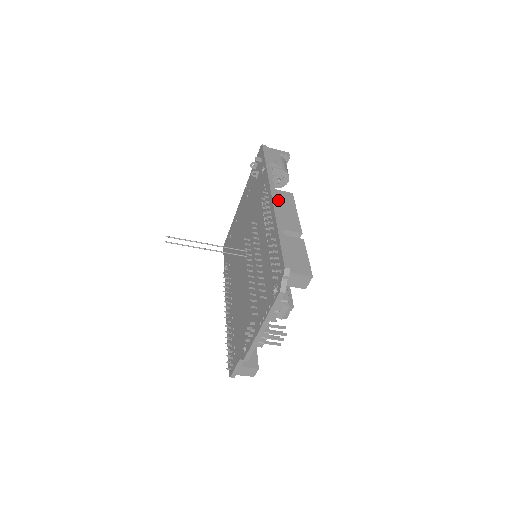
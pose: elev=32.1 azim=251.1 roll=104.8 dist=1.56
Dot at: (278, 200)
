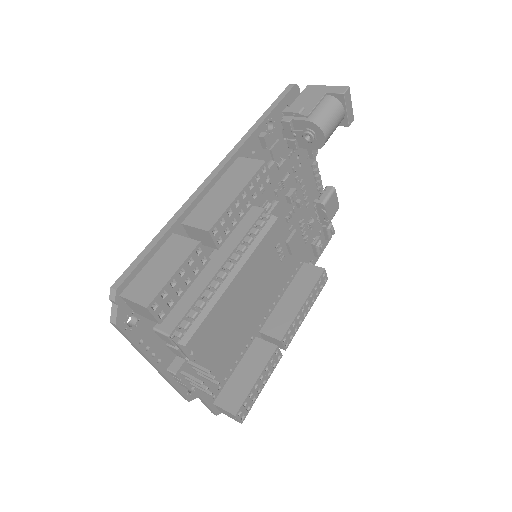
Dot at: (227, 175)
